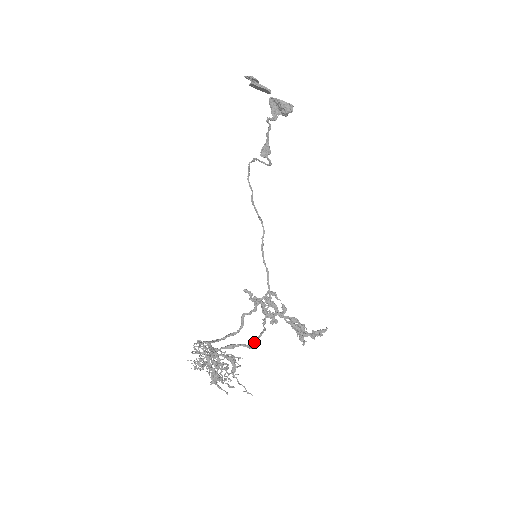
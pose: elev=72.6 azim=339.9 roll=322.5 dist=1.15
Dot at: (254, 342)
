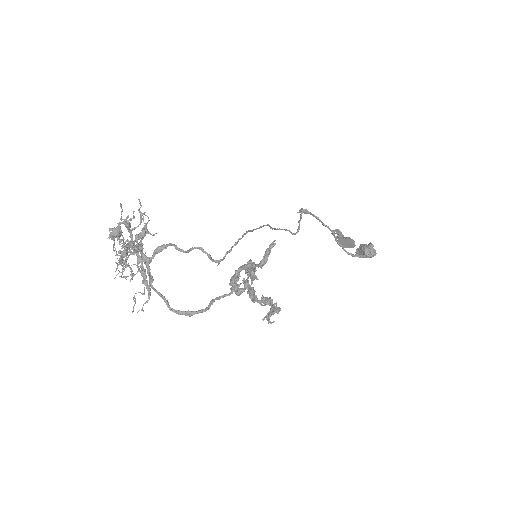
Dot at: (186, 251)
